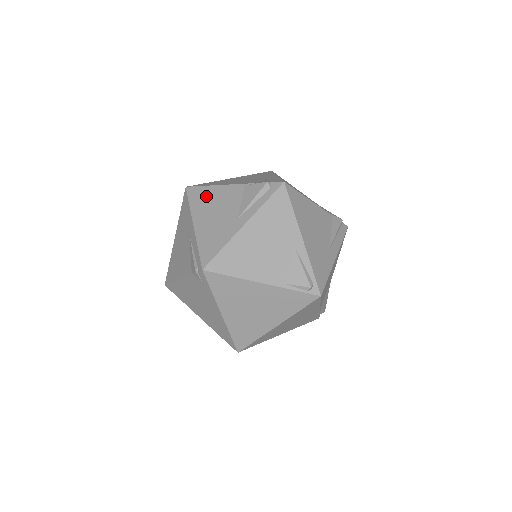
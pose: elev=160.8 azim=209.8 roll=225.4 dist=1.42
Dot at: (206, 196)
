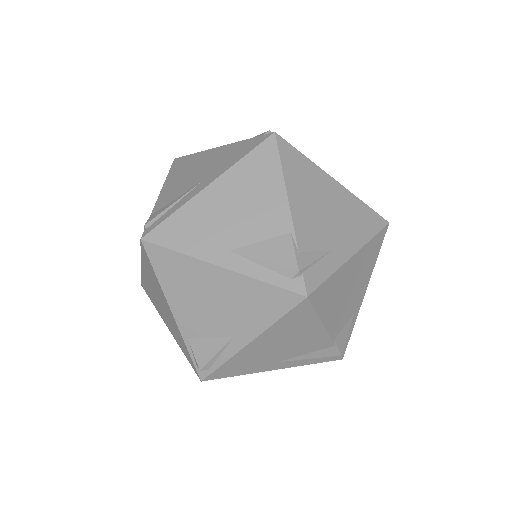
Dot at: (262, 177)
